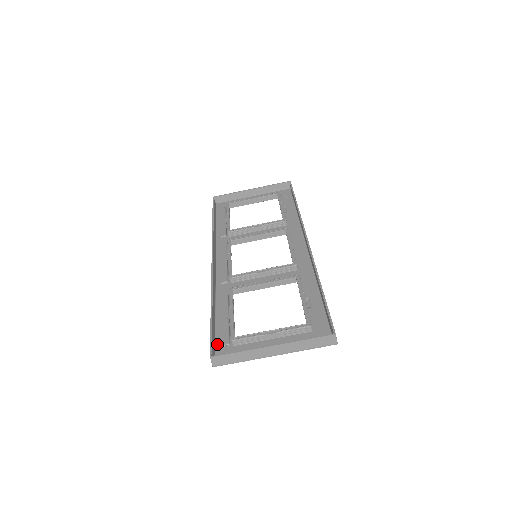
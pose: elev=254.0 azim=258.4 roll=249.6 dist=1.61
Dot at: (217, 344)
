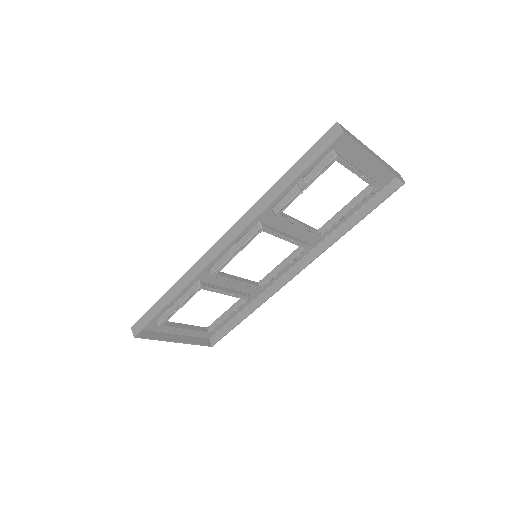
Dot at: occluded
